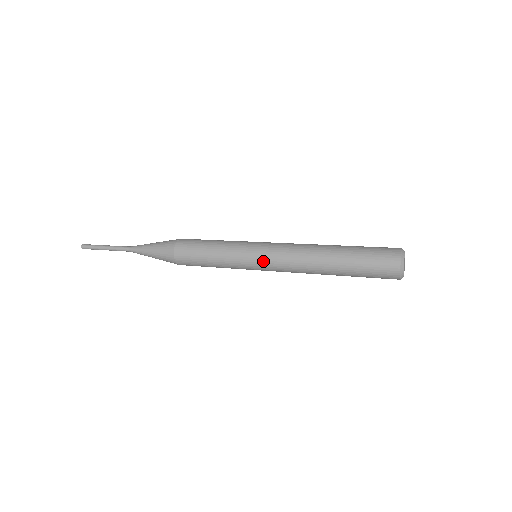
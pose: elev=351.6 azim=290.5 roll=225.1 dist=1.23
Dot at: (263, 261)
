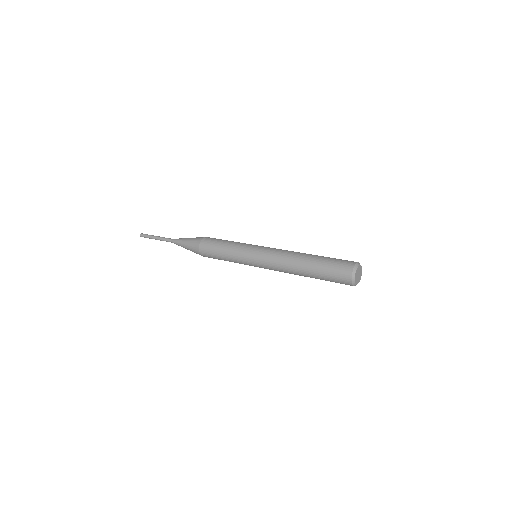
Dot at: (258, 262)
